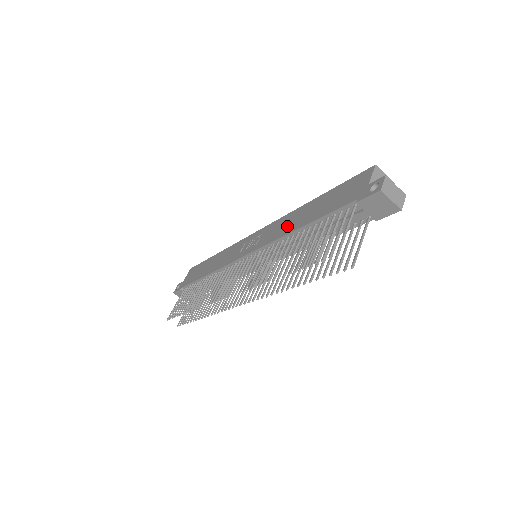
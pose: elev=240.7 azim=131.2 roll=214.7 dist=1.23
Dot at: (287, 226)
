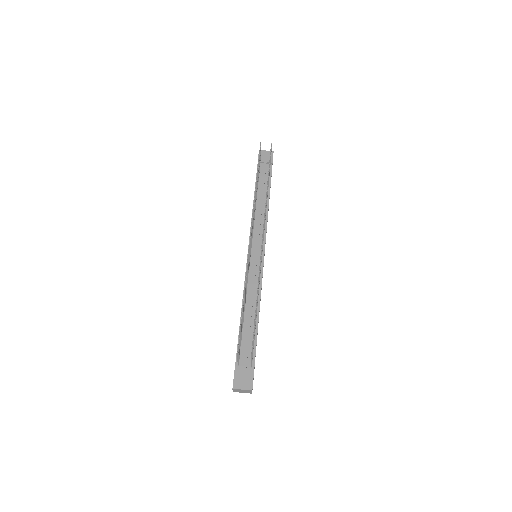
Dot at: occluded
